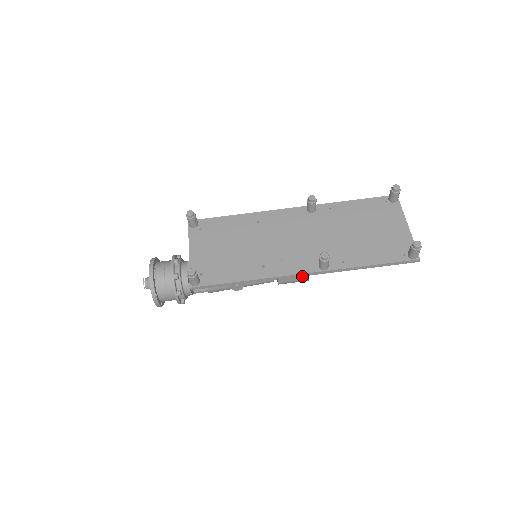
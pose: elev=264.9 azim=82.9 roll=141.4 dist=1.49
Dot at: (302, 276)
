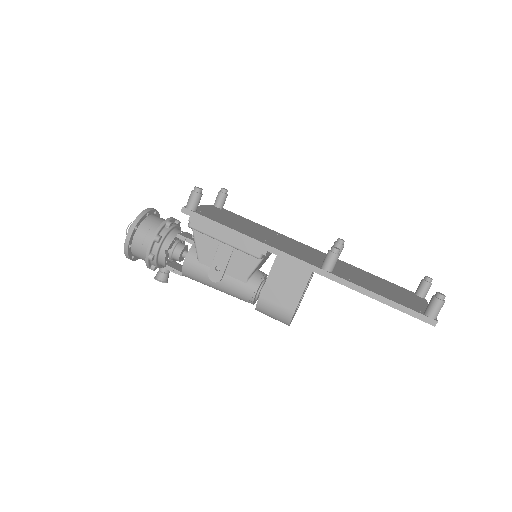
Dot at: (289, 302)
